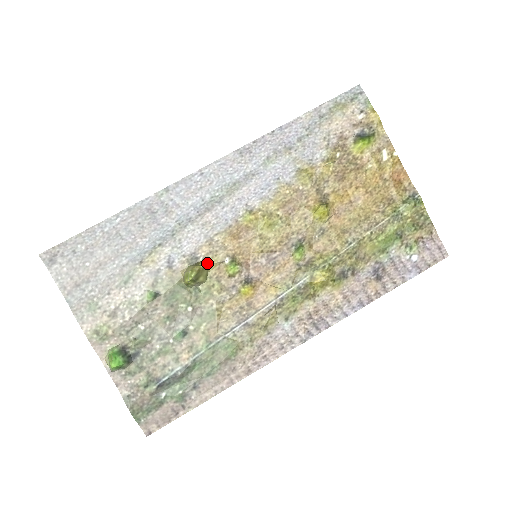
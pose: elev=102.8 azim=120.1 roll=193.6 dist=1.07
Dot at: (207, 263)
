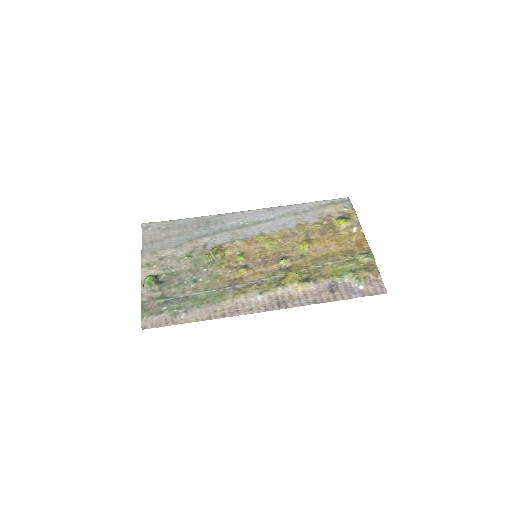
Dot at: (226, 251)
